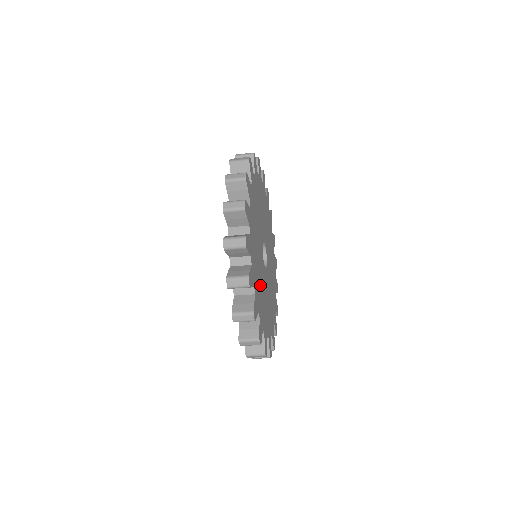
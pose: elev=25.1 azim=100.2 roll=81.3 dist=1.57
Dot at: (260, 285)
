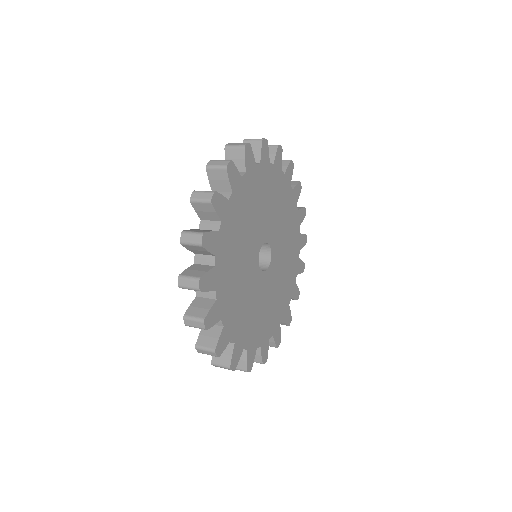
Dot at: (258, 314)
